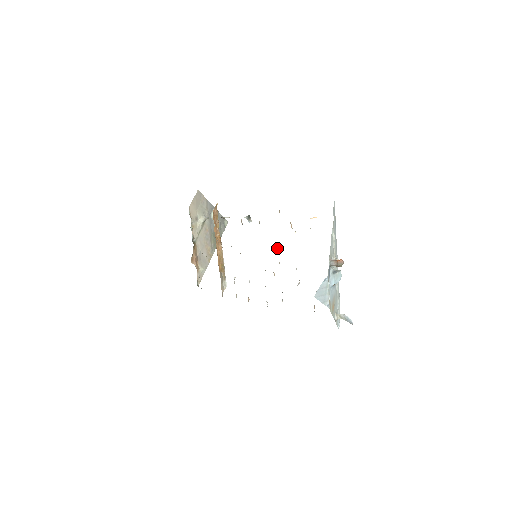
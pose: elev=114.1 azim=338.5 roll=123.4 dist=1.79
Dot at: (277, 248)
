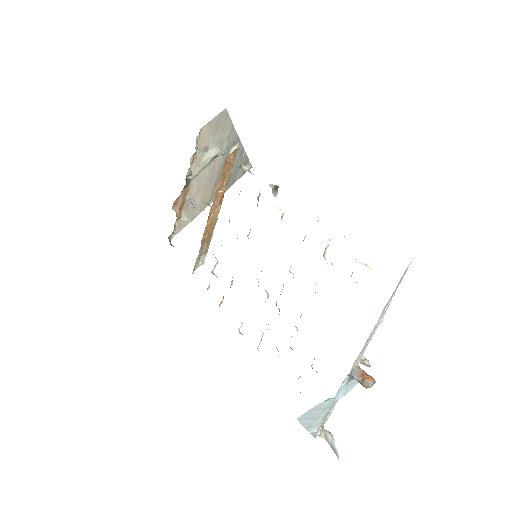
Dot at: occluded
